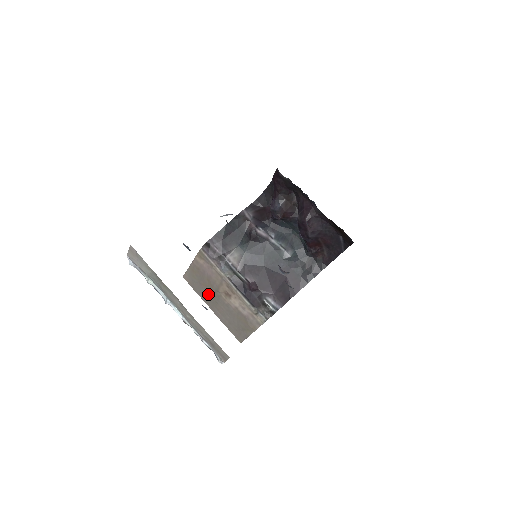
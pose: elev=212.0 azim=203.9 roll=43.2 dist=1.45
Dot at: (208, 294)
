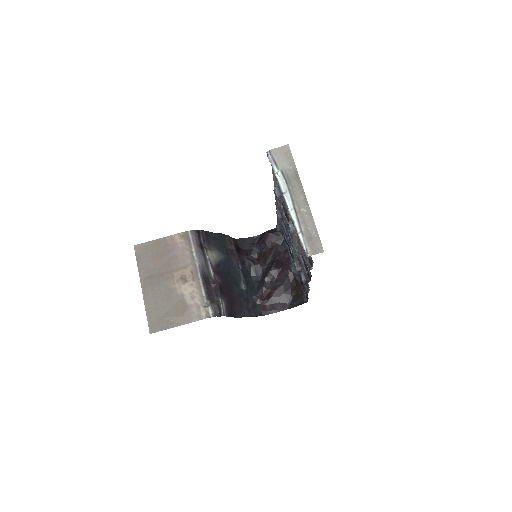
Dot at: (154, 272)
